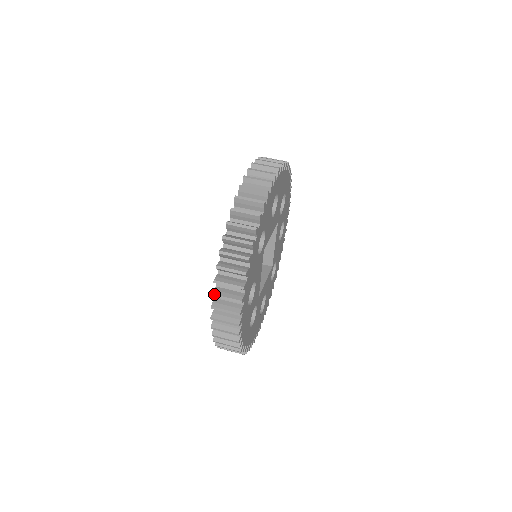
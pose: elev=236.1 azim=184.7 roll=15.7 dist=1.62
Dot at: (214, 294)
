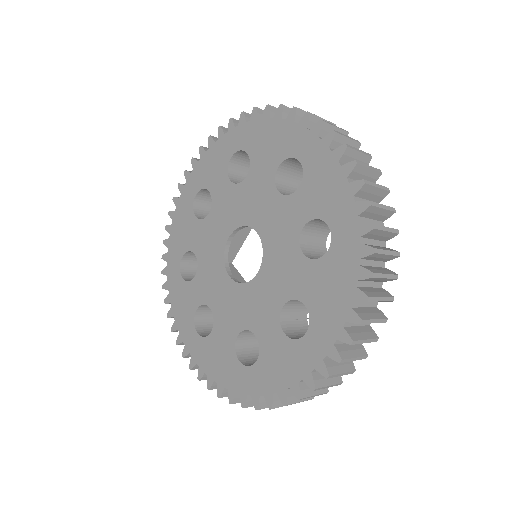
Dot at: (355, 341)
